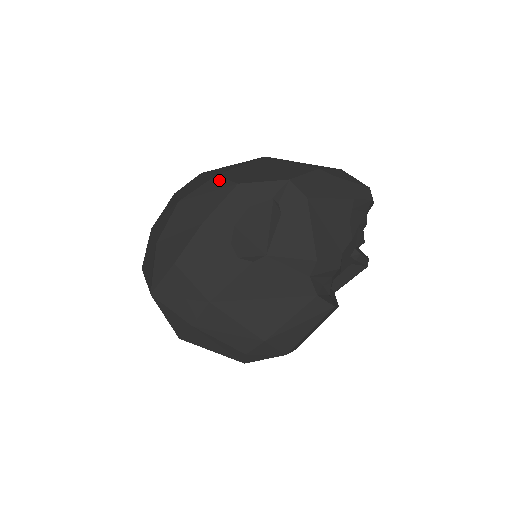
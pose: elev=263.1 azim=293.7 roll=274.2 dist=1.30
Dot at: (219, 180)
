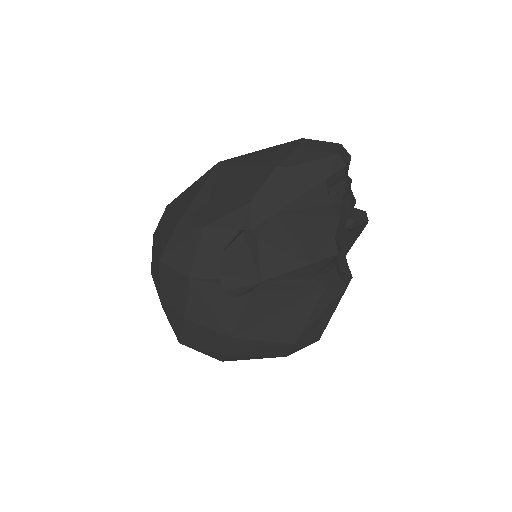
Dot at: (184, 227)
